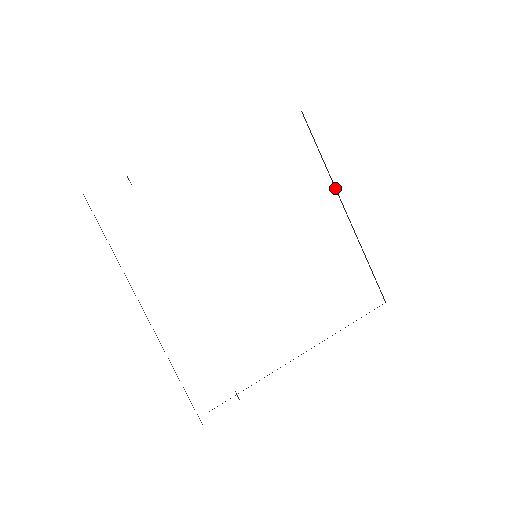
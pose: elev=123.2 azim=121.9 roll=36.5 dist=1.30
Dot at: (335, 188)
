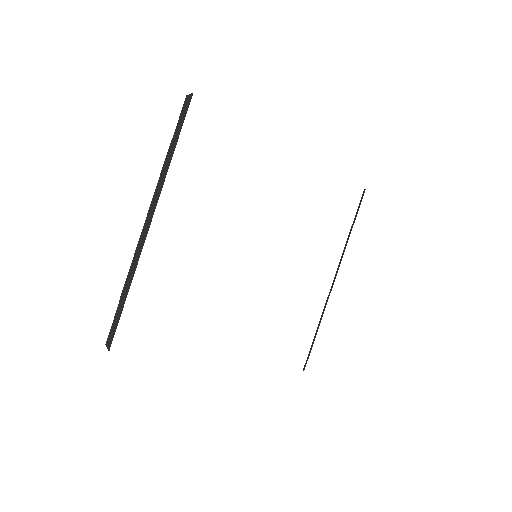
Dot at: occluded
